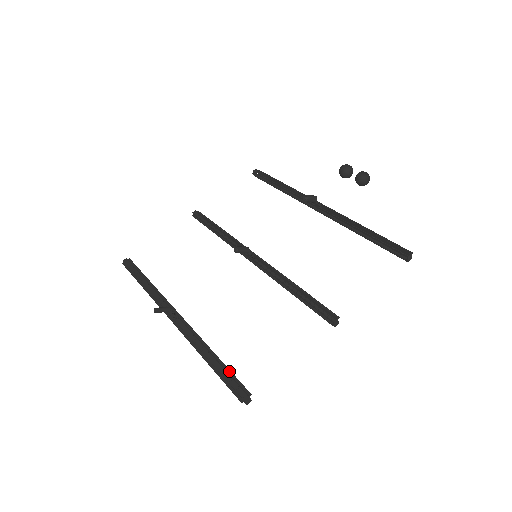
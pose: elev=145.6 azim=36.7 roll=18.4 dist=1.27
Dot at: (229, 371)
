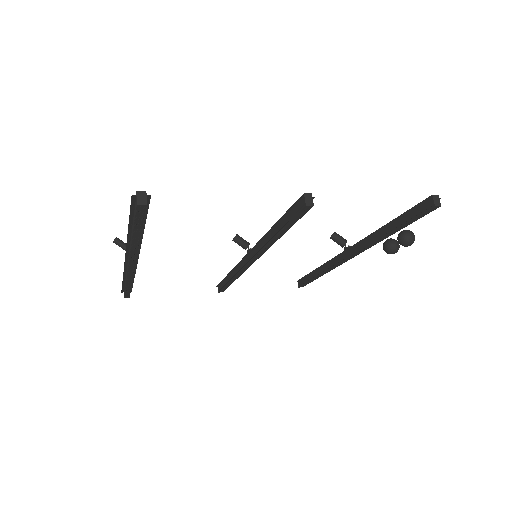
Dot at: (145, 216)
